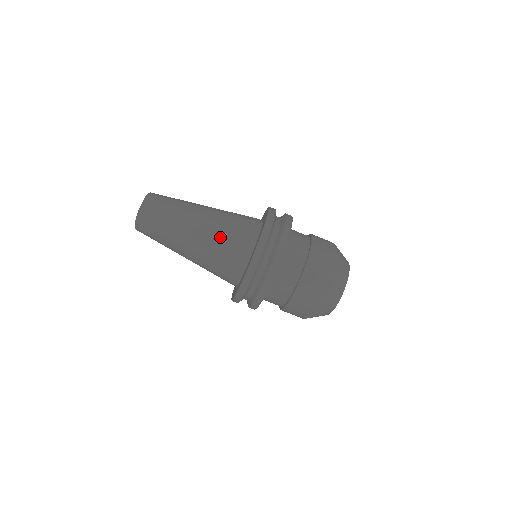
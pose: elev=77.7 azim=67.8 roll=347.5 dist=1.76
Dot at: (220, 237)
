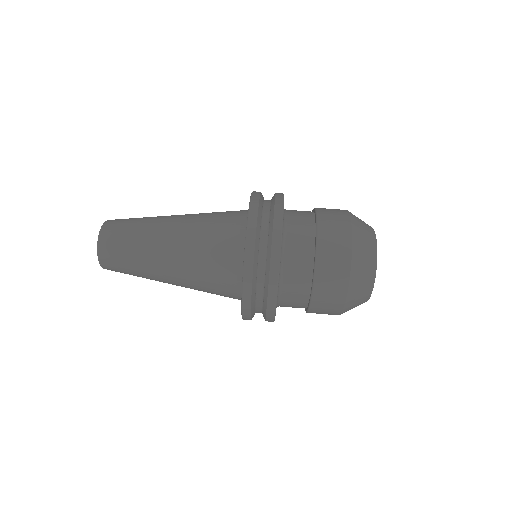
Dot at: (203, 227)
